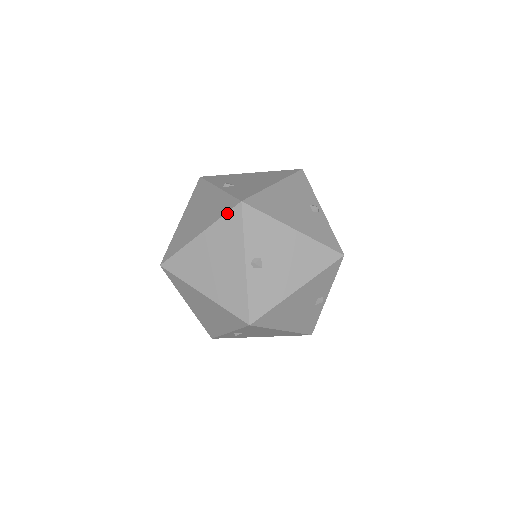
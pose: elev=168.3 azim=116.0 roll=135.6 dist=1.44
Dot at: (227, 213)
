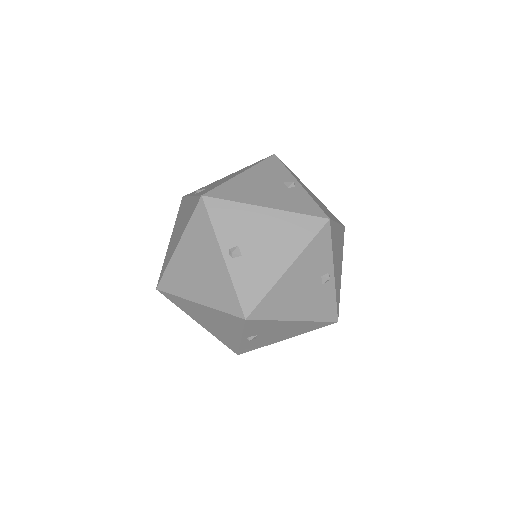
Dot at: (193, 213)
